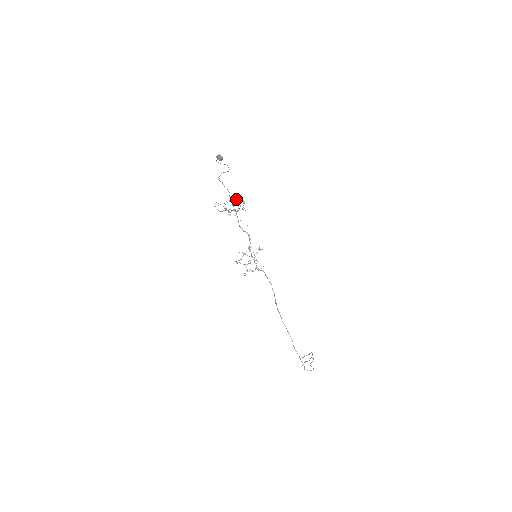
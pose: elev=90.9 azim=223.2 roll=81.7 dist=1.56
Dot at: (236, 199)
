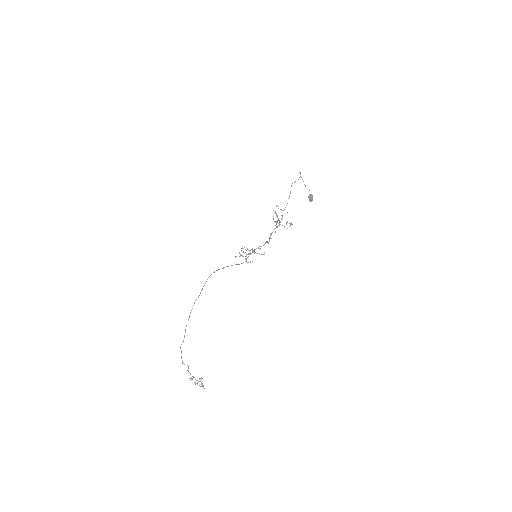
Dot at: occluded
